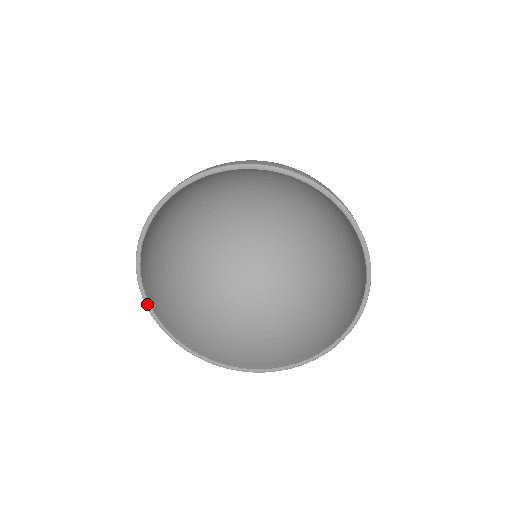
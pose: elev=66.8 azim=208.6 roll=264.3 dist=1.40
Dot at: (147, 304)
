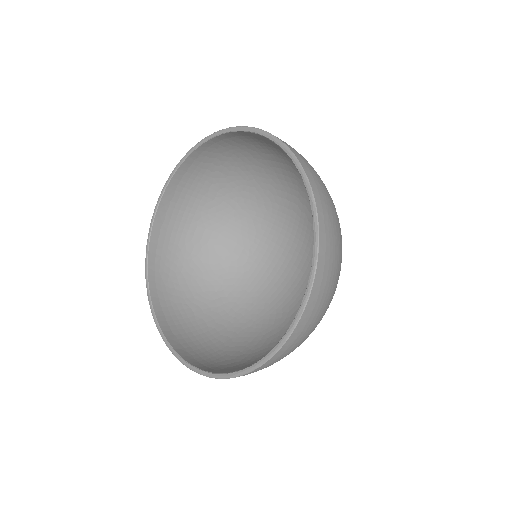
Dot at: (169, 179)
